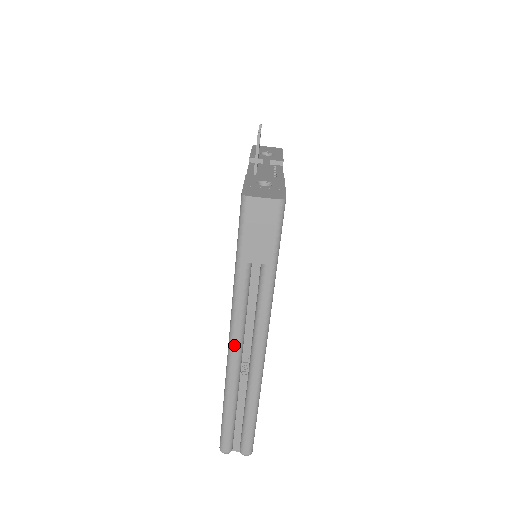
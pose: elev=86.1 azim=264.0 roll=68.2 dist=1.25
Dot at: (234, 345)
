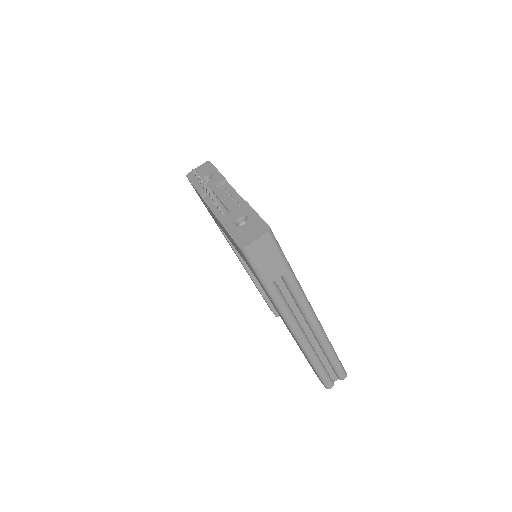
Dot at: (296, 331)
